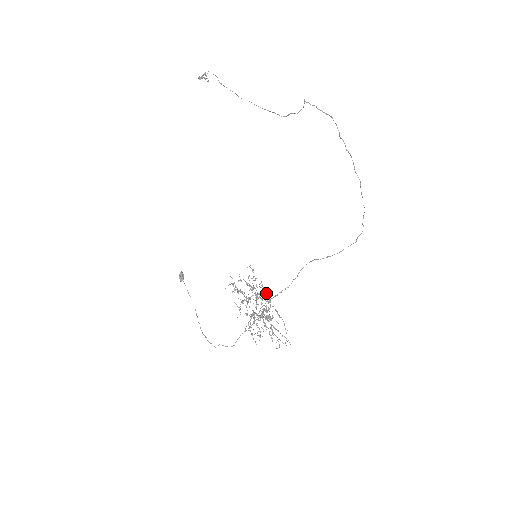
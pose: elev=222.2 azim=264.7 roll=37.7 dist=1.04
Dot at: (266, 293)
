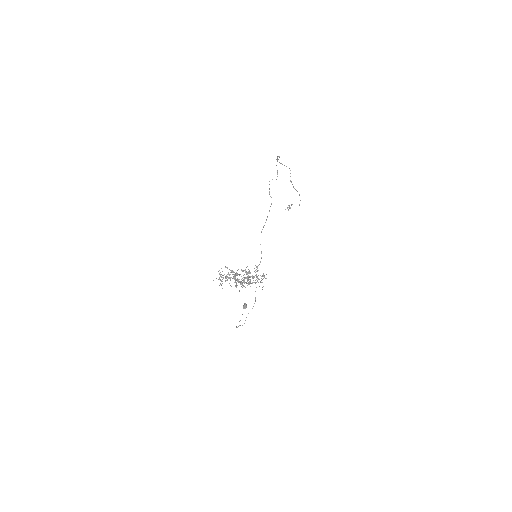
Dot at: occluded
